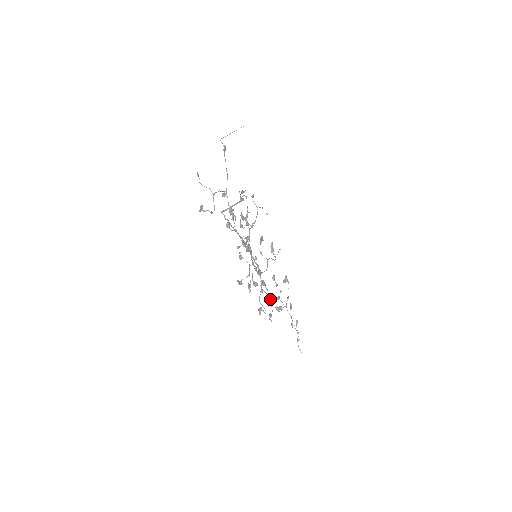
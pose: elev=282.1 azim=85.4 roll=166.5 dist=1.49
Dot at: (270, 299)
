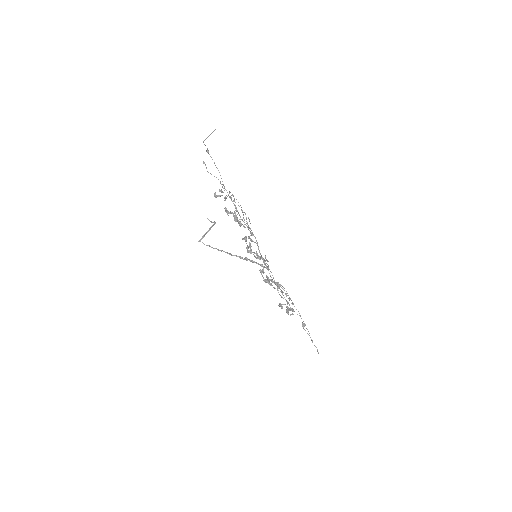
Dot at: occluded
